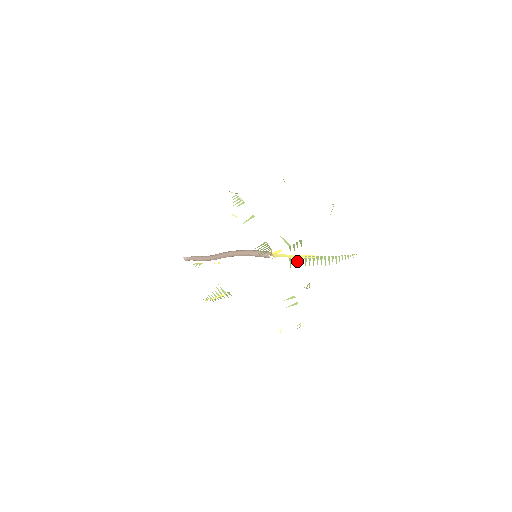
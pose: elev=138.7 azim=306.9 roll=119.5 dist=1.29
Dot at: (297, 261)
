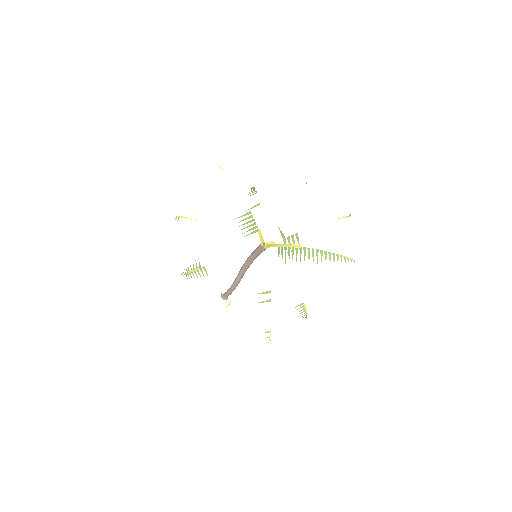
Dot at: (285, 253)
